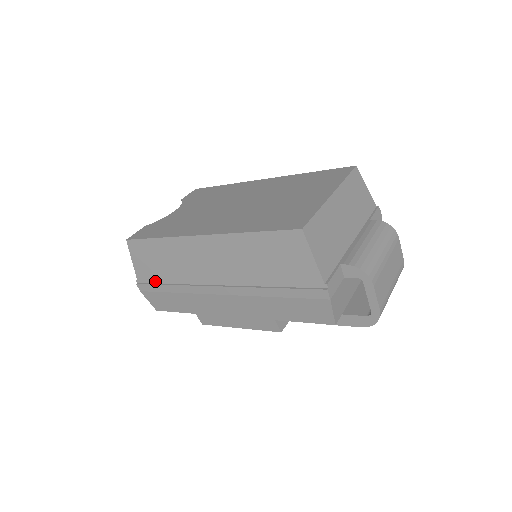
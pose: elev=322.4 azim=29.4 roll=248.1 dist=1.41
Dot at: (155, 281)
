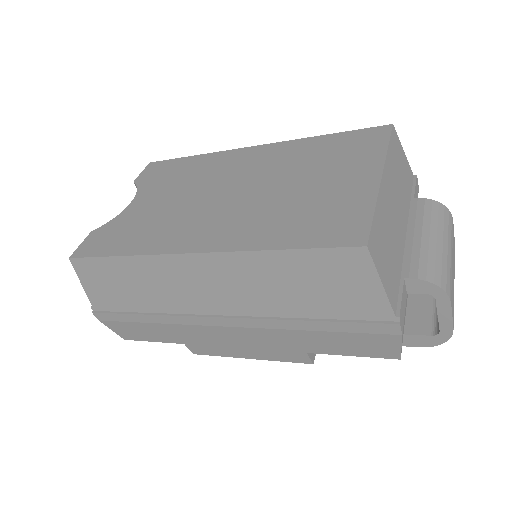
Dot at: (121, 309)
